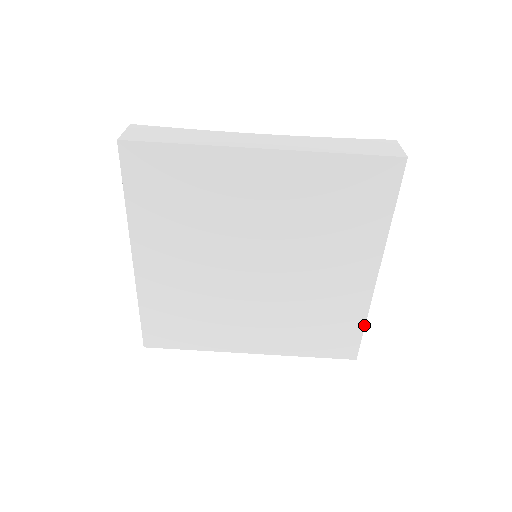
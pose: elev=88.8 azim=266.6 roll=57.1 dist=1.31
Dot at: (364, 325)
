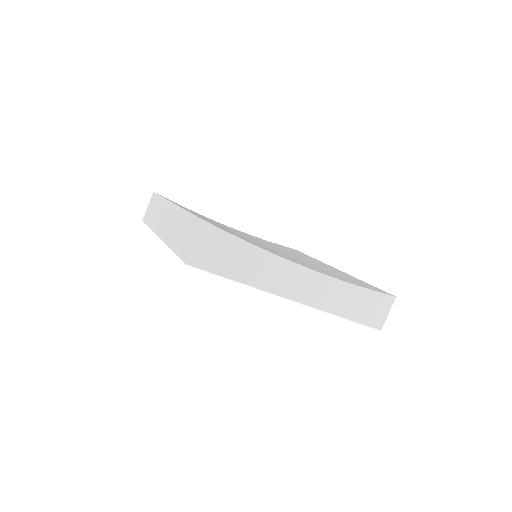
Dot at: occluded
